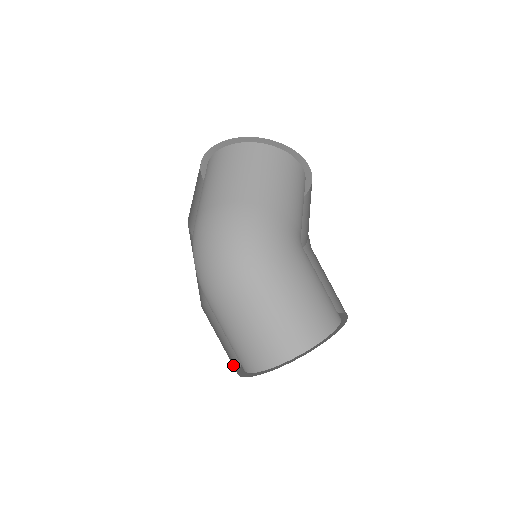
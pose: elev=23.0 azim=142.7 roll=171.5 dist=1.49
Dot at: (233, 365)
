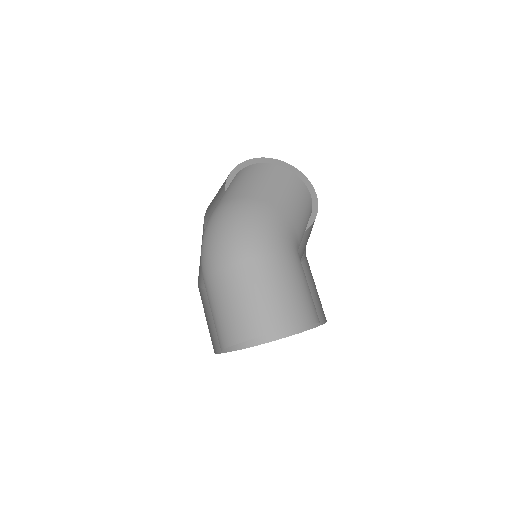
Dot at: (212, 344)
